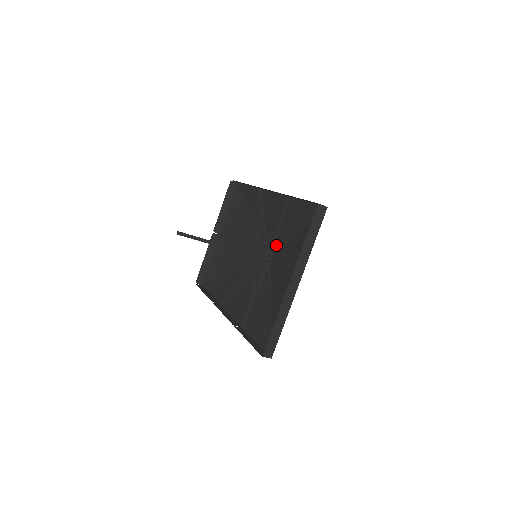
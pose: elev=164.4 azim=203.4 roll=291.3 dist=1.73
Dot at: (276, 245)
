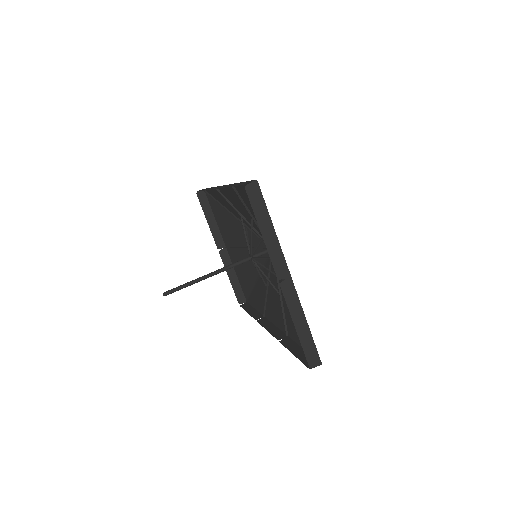
Dot at: occluded
